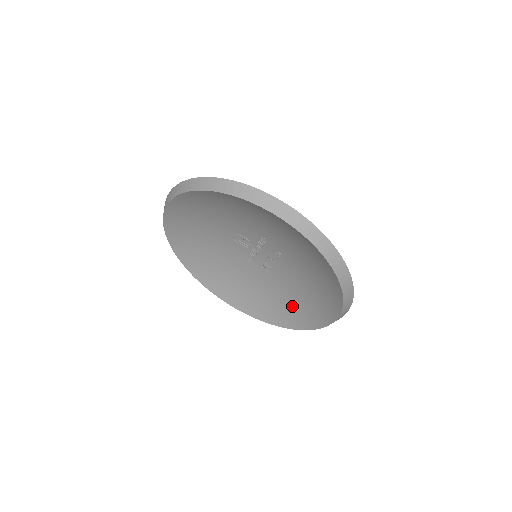
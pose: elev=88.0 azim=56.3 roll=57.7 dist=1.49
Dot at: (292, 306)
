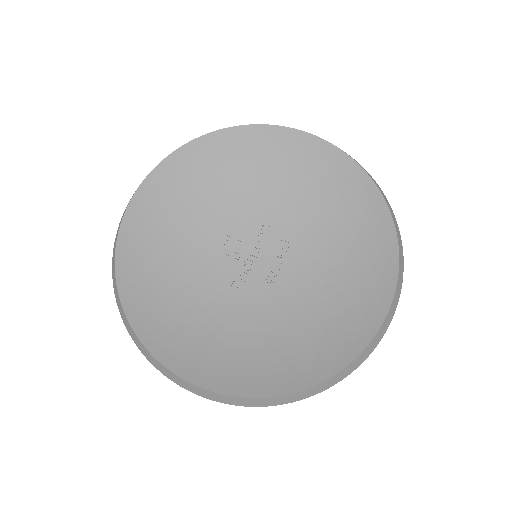
Dot at: (317, 336)
